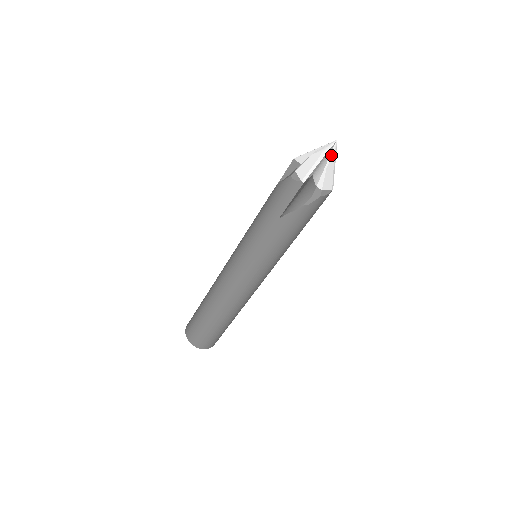
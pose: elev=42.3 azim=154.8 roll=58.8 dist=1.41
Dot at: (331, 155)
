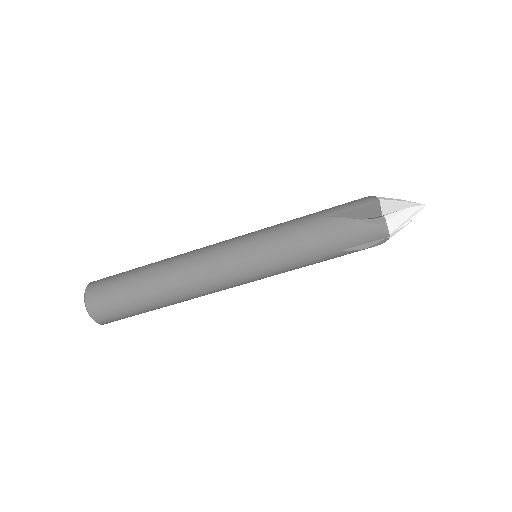
Dot at: occluded
